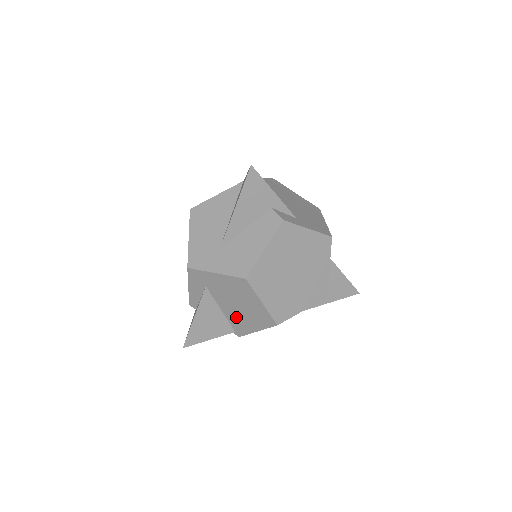
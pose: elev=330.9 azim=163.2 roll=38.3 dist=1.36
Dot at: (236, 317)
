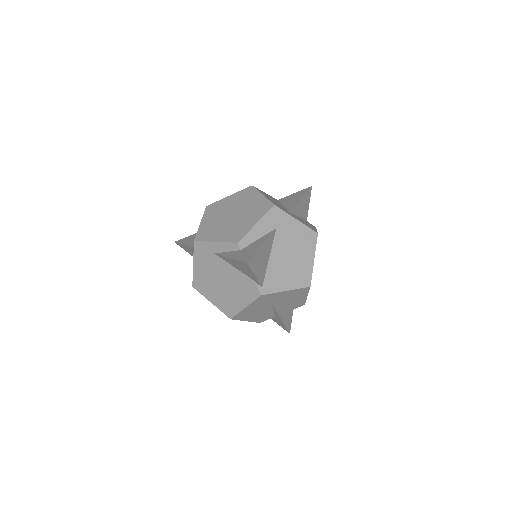
Dot at: (278, 269)
